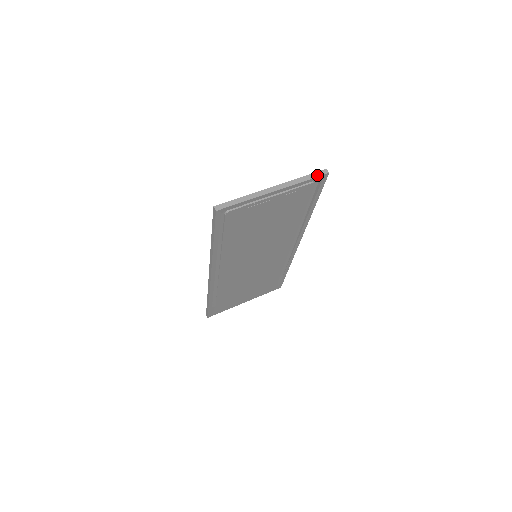
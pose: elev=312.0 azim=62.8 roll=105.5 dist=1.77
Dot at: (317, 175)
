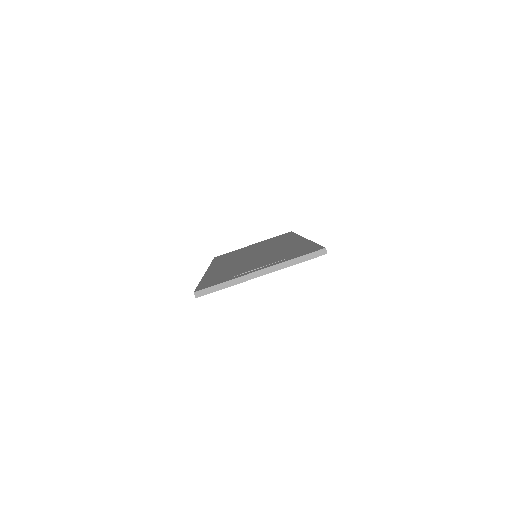
Dot at: (312, 256)
